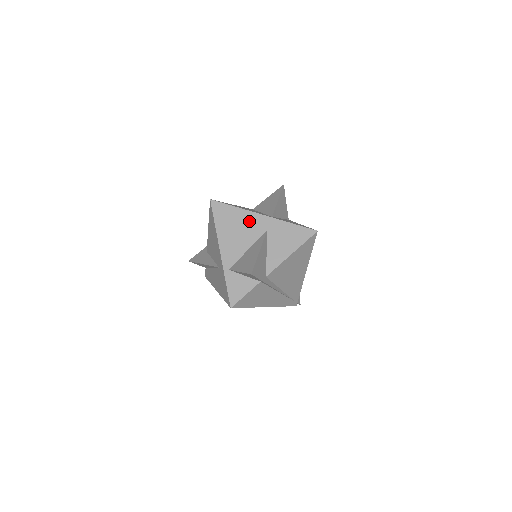
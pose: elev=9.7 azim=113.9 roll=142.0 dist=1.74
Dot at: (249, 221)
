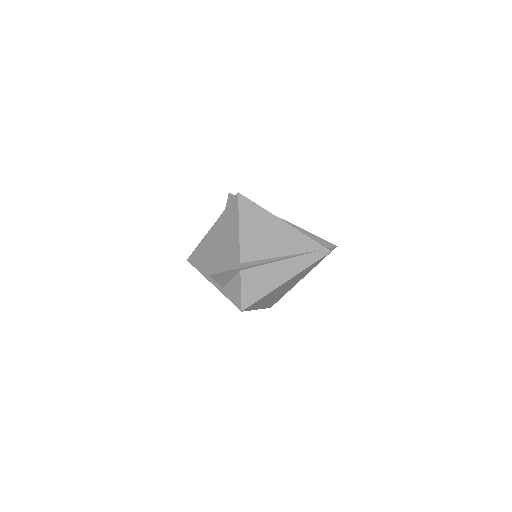
Dot at: (208, 243)
